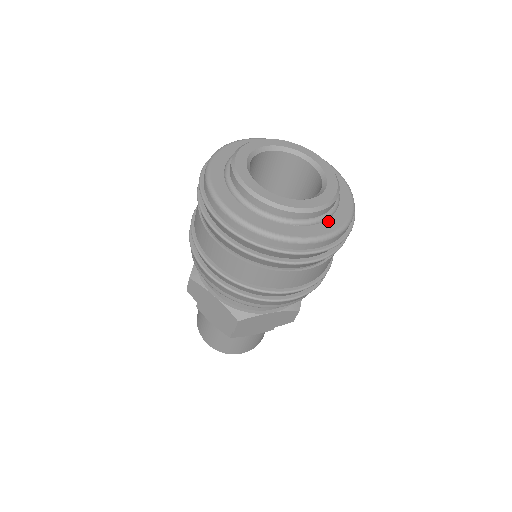
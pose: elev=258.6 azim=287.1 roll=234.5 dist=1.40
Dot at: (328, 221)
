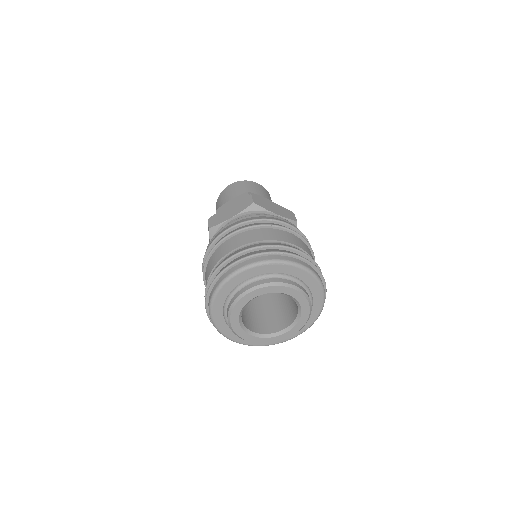
Dot at: occluded
